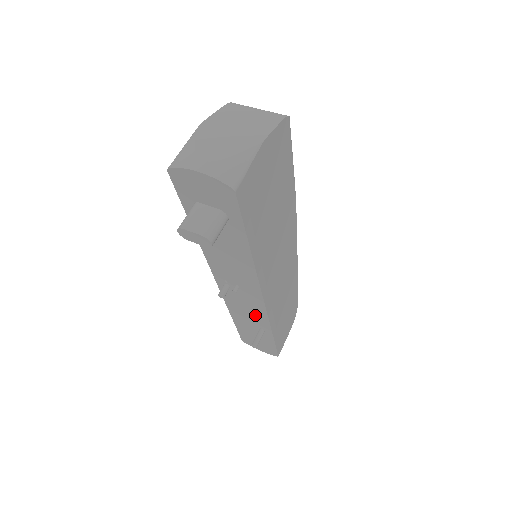
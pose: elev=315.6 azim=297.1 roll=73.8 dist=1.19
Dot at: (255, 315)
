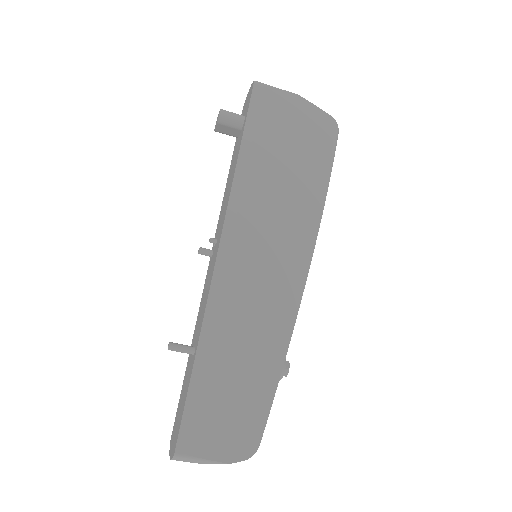
Dot at: (204, 306)
